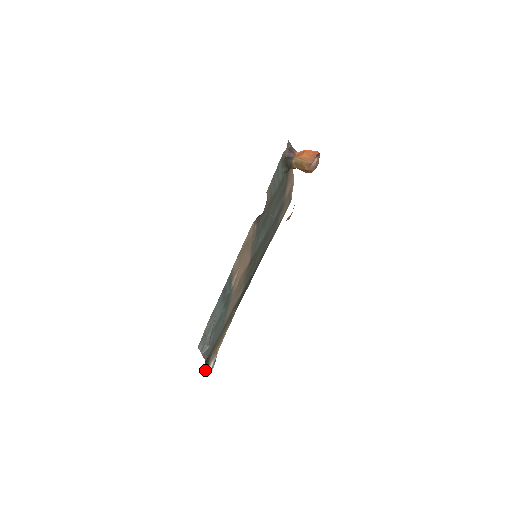
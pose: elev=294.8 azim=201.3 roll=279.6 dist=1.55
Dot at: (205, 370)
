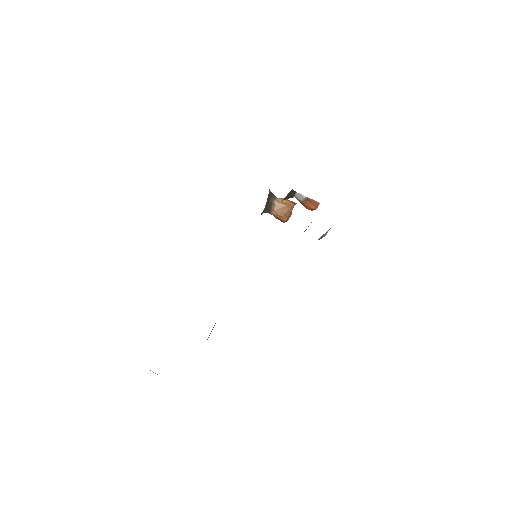
Dot at: occluded
